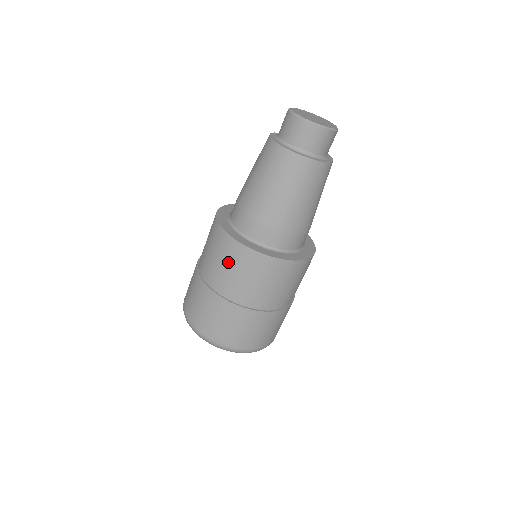
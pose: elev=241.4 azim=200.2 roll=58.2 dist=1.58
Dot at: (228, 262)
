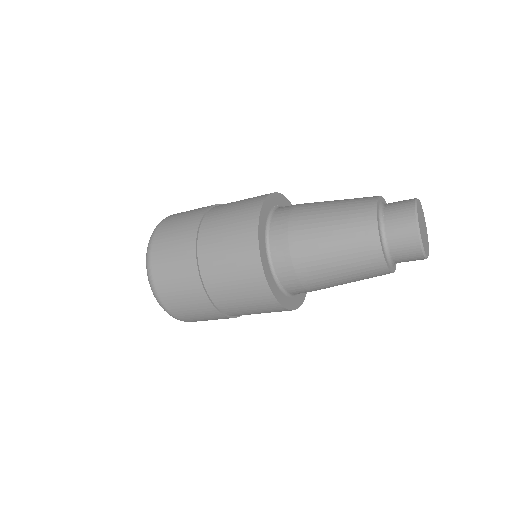
Dot at: (235, 266)
